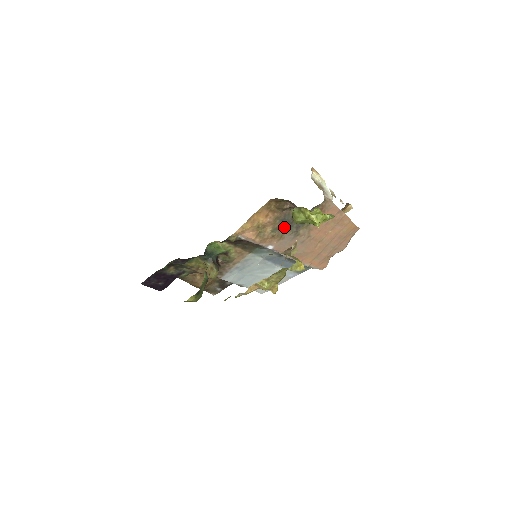
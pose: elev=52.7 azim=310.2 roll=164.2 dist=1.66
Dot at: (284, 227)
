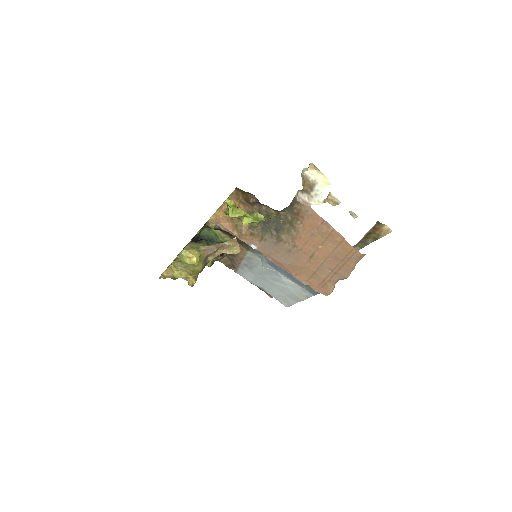
Dot at: (261, 226)
